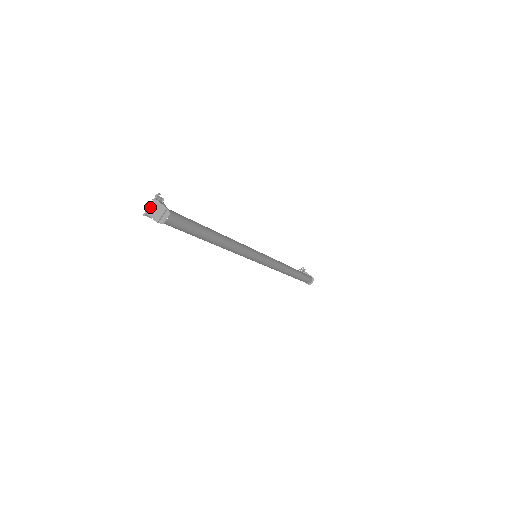
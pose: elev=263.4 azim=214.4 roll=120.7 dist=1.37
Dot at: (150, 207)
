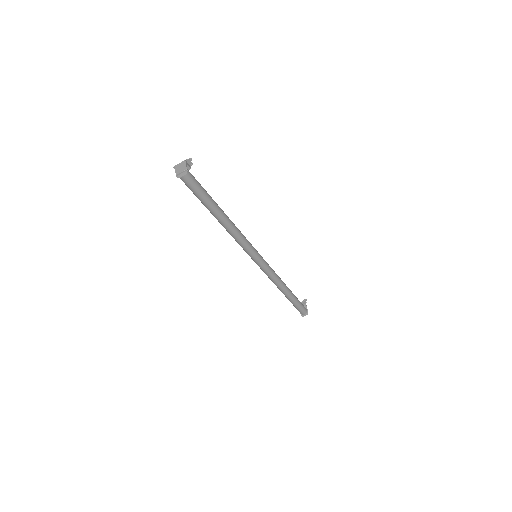
Dot at: (179, 163)
